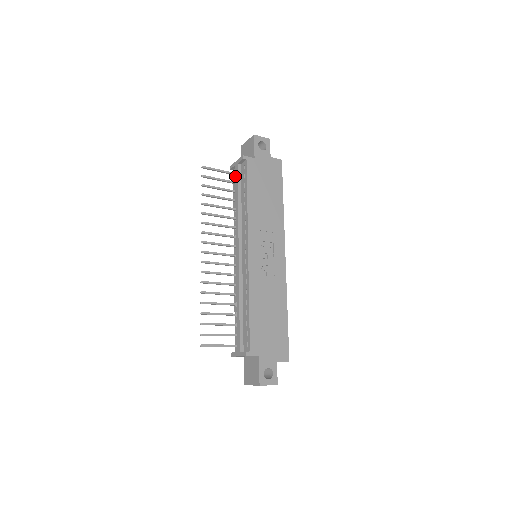
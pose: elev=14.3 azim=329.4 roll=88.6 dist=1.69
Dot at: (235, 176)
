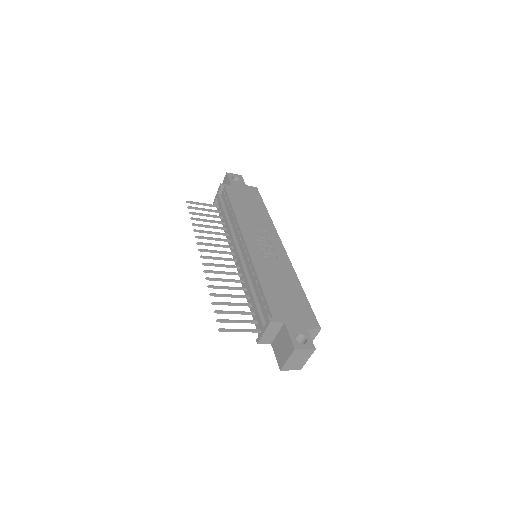
Dot at: occluded
